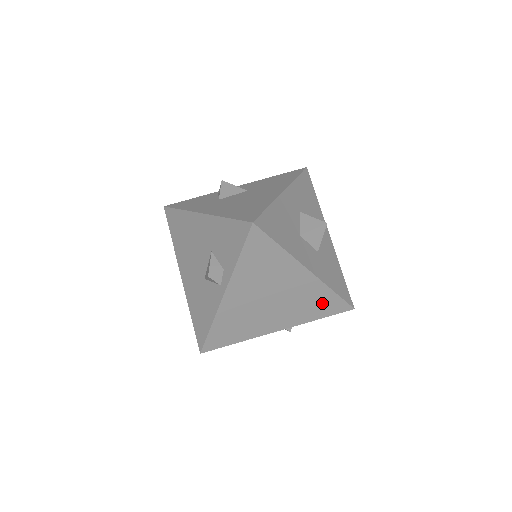
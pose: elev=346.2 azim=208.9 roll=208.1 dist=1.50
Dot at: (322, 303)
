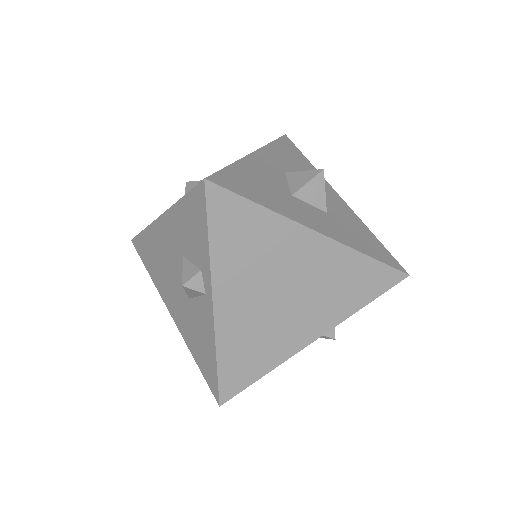
Dot at: (359, 279)
